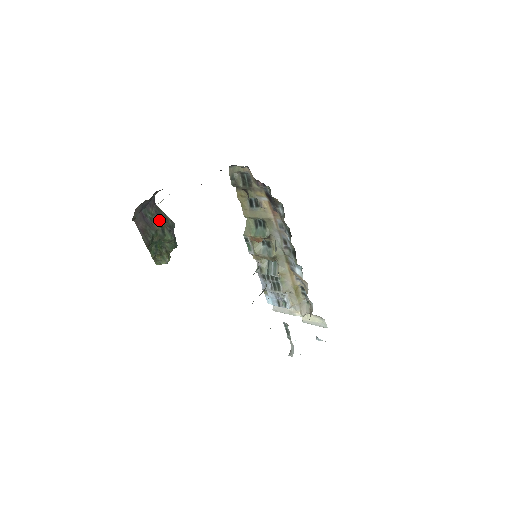
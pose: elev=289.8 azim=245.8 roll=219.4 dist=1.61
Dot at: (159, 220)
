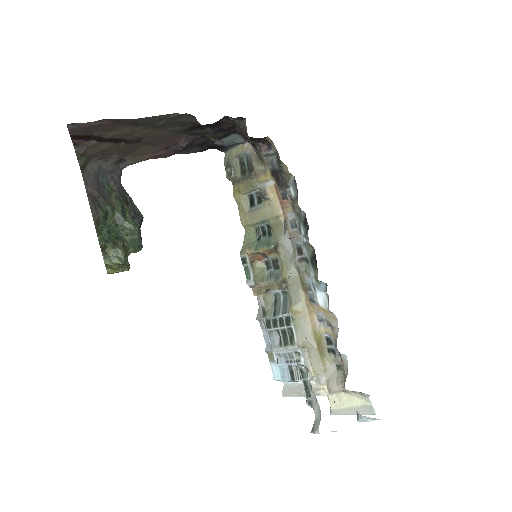
Dot at: (121, 199)
